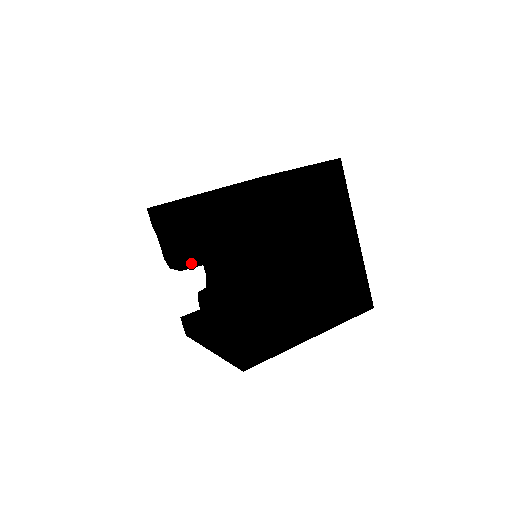
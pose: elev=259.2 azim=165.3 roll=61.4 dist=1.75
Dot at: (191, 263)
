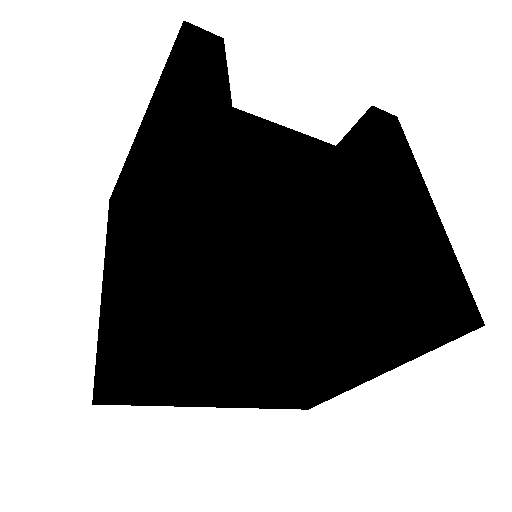
Dot at: occluded
